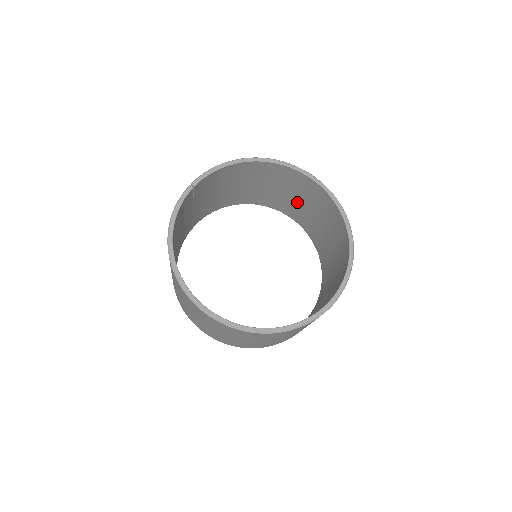
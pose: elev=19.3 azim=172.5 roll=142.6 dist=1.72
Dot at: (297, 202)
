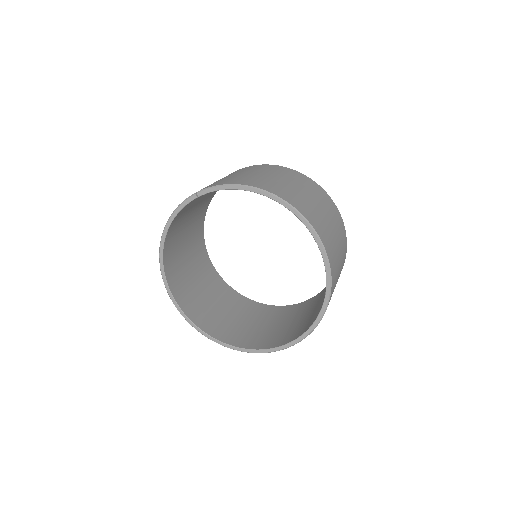
Dot at: occluded
